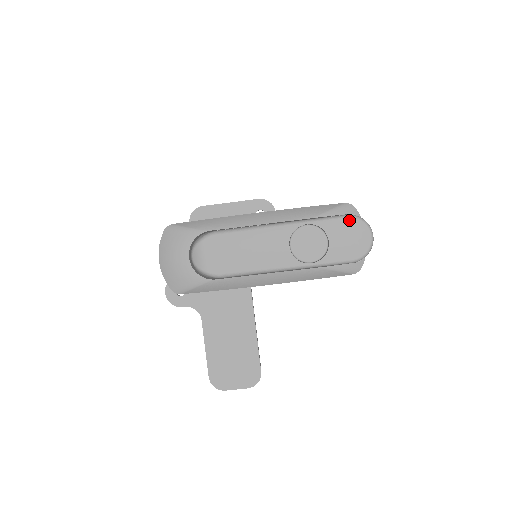
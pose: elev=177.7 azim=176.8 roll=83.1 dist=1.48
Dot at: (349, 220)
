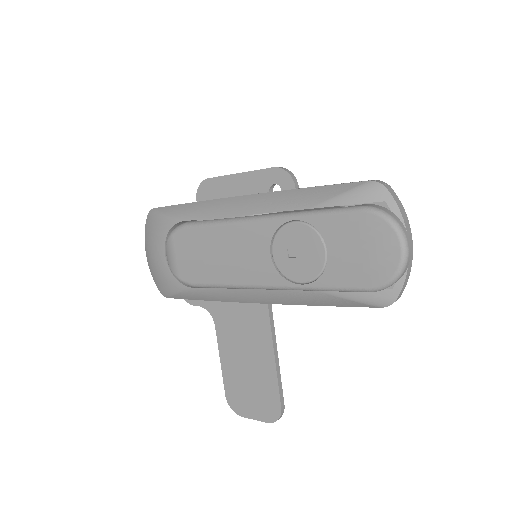
Dot at: (361, 217)
